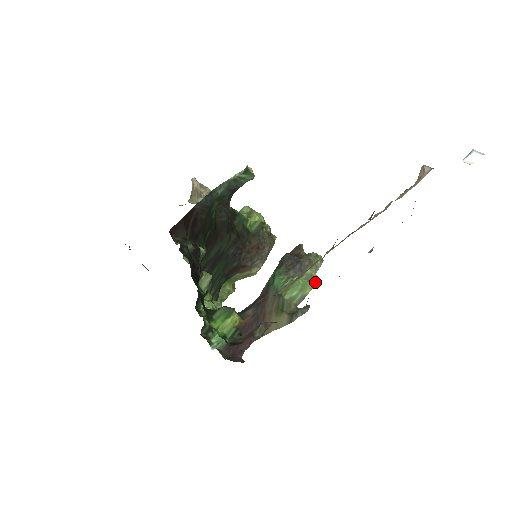
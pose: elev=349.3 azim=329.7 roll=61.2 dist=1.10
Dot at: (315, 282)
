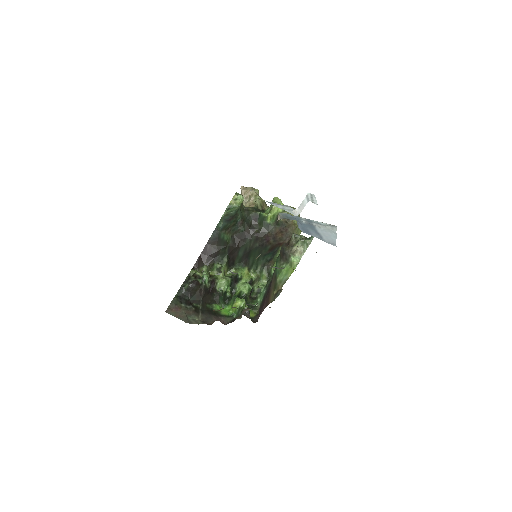
Dot at: (294, 268)
